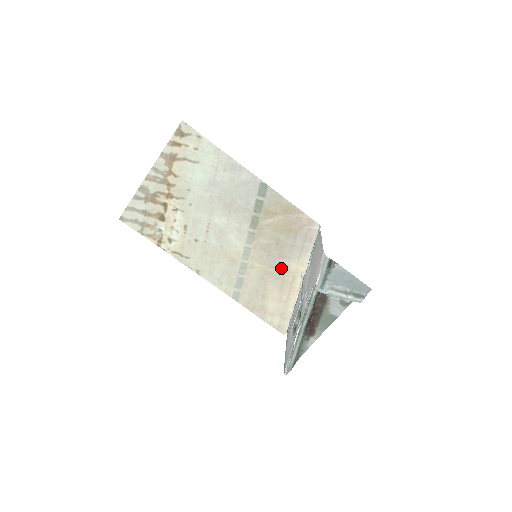
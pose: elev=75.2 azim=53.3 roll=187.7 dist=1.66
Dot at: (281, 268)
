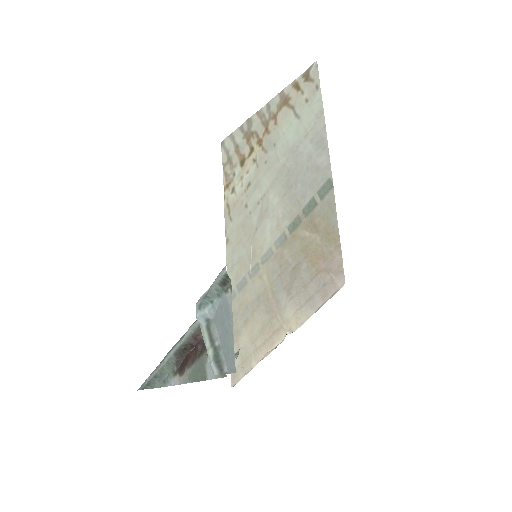
Dot at: (279, 303)
